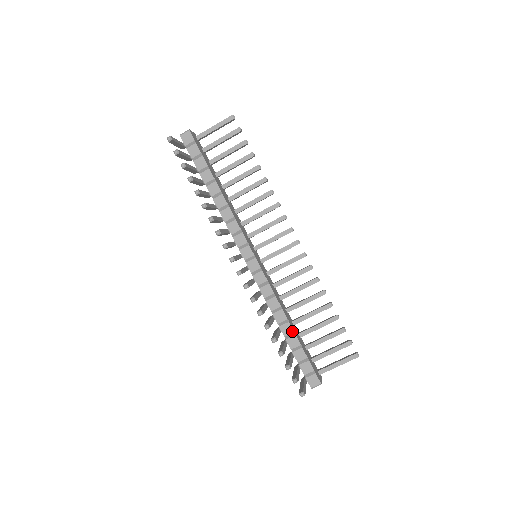
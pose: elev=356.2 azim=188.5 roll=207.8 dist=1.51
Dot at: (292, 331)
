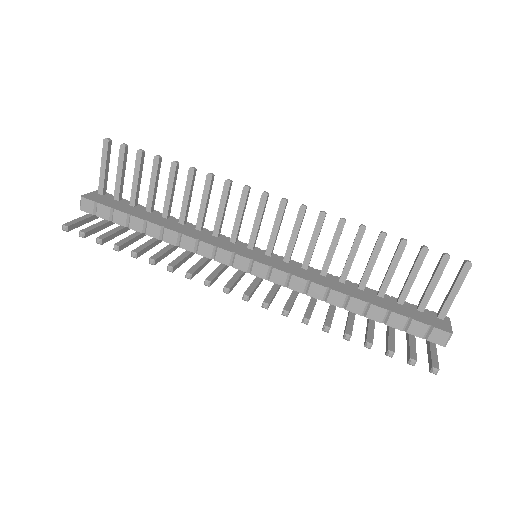
Dot at: (364, 303)
